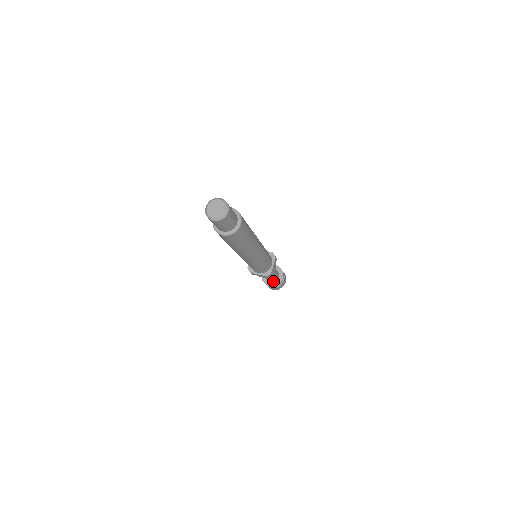
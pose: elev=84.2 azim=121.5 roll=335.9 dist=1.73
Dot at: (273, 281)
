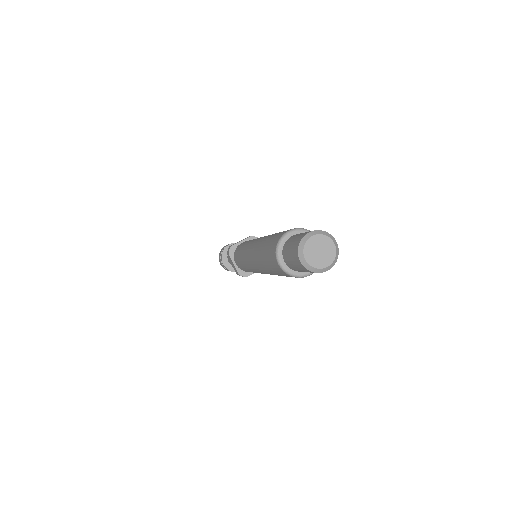
Dot at: occluded
